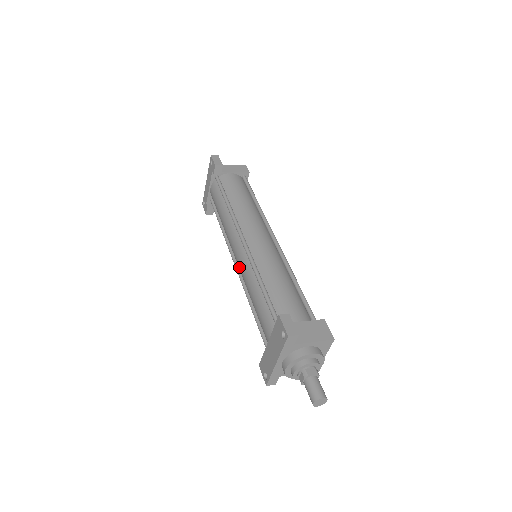
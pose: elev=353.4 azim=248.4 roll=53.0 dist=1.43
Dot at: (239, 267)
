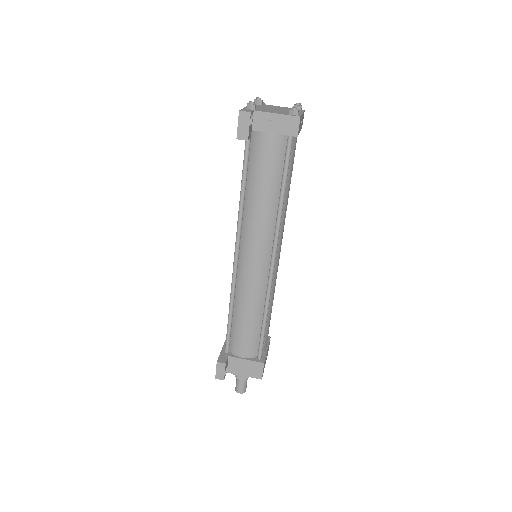
Dot at: occluded
